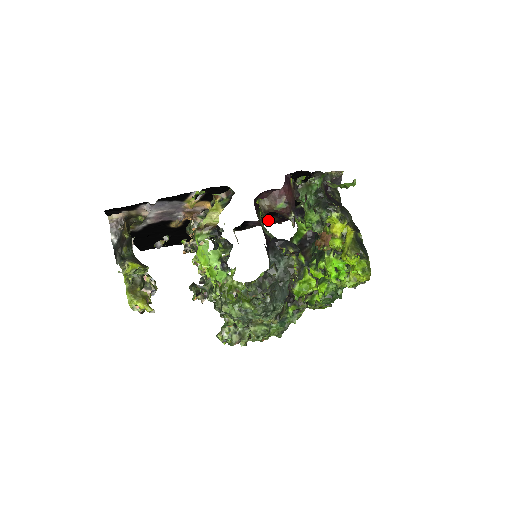
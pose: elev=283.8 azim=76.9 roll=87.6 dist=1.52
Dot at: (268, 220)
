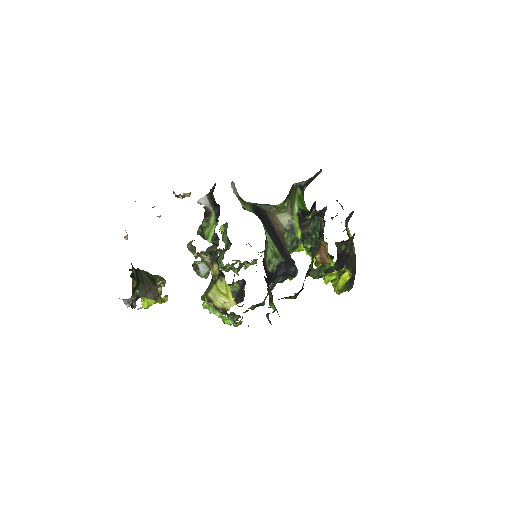
Dot at: occluded
